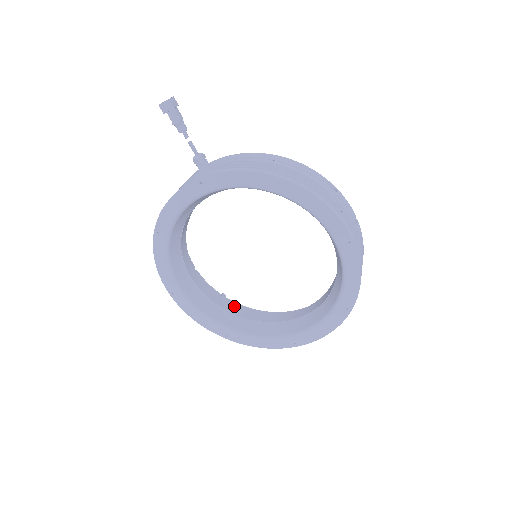
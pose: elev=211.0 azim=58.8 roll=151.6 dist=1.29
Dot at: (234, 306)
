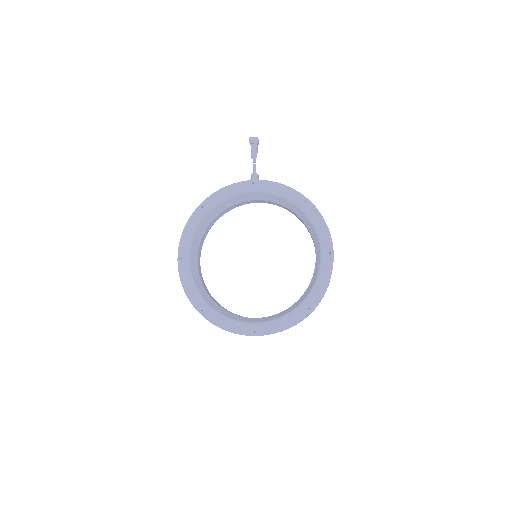
Dot at: occluded
